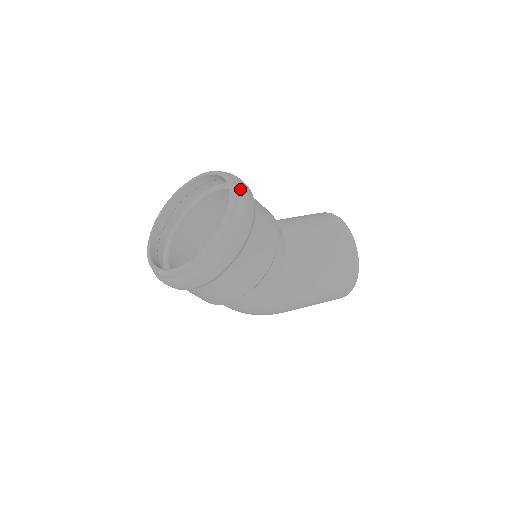
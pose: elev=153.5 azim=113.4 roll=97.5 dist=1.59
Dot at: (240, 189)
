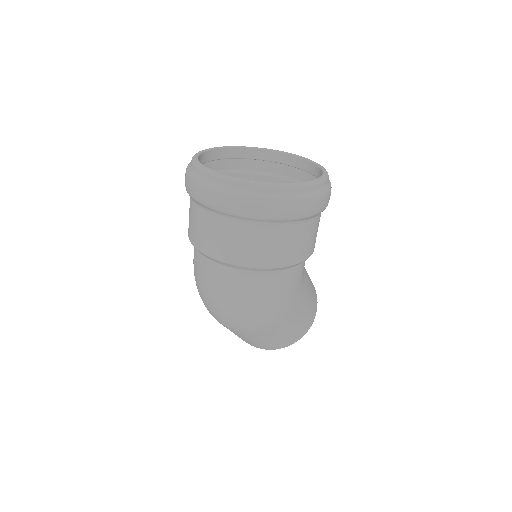
Dot at: occluded
